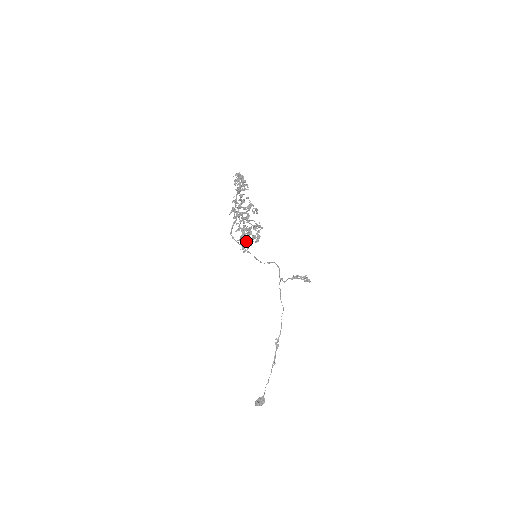
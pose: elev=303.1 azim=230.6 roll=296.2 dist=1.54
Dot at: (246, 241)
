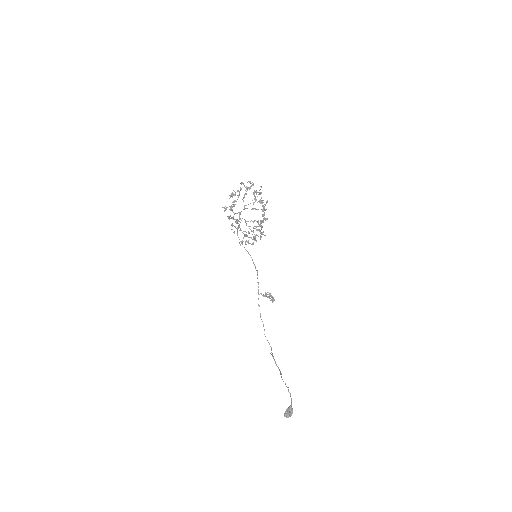
Dot at: (260, 231)
